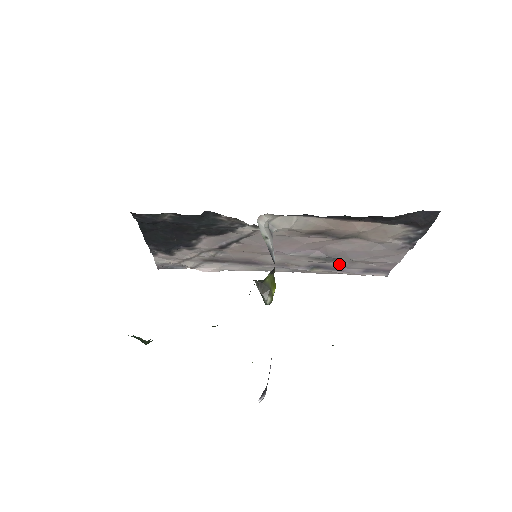
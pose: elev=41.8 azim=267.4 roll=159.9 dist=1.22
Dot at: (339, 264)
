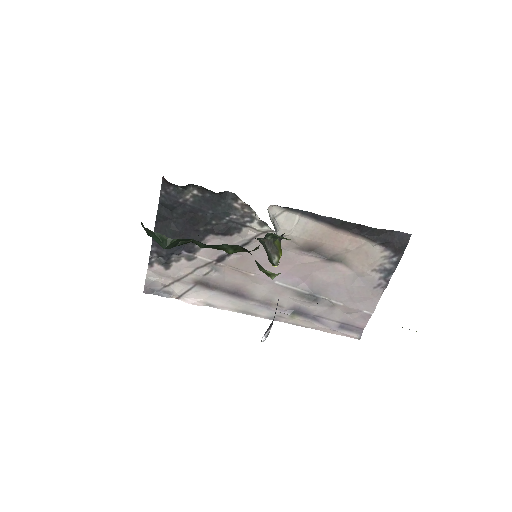
Dot at: (319, 310)
